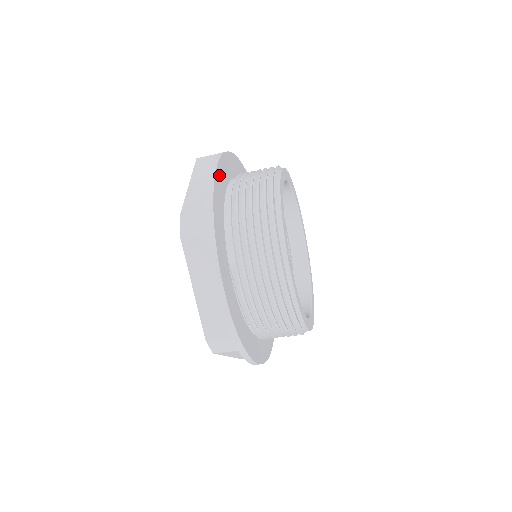
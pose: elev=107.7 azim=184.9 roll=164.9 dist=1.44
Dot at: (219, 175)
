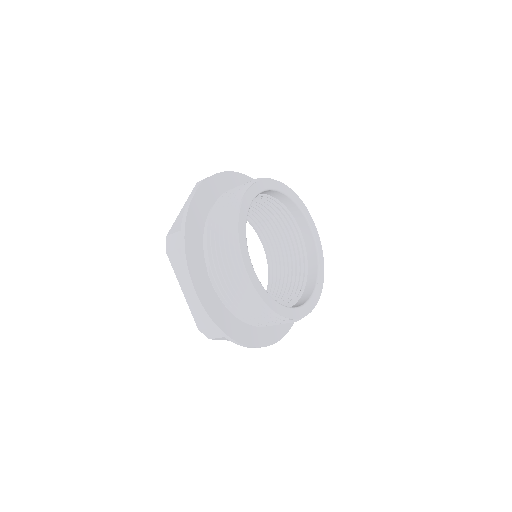
Dot at: (200, 197)
